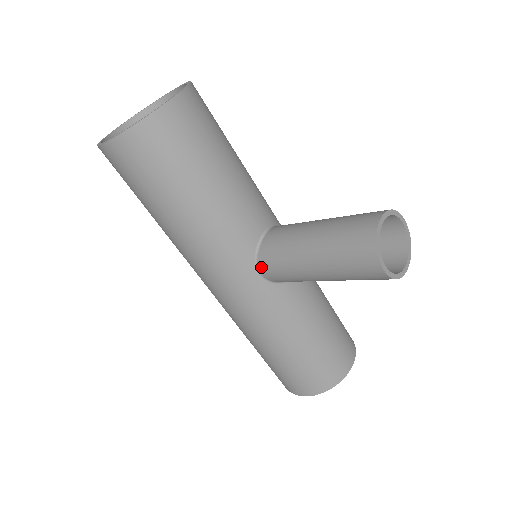
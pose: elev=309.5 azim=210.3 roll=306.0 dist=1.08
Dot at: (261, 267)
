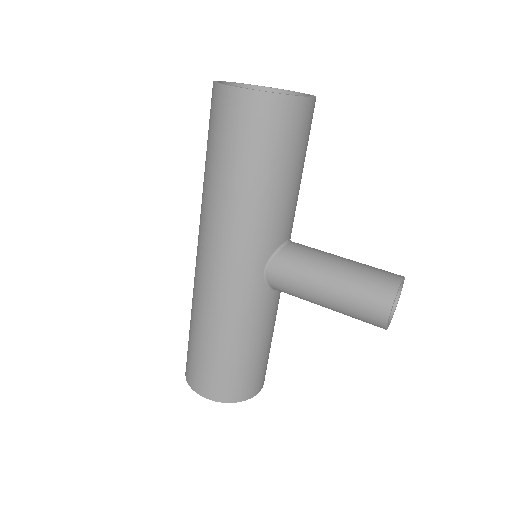
Dot at: (272, 266)
